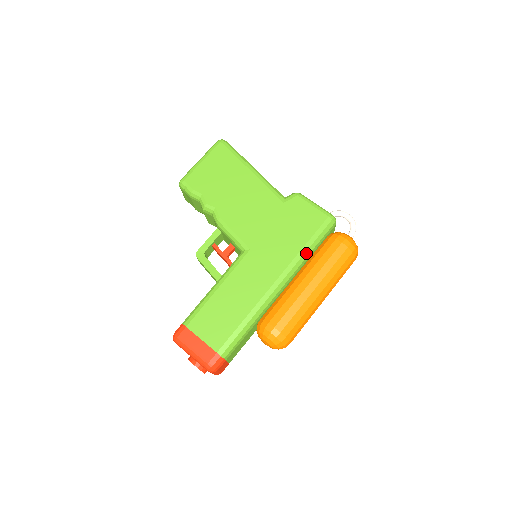
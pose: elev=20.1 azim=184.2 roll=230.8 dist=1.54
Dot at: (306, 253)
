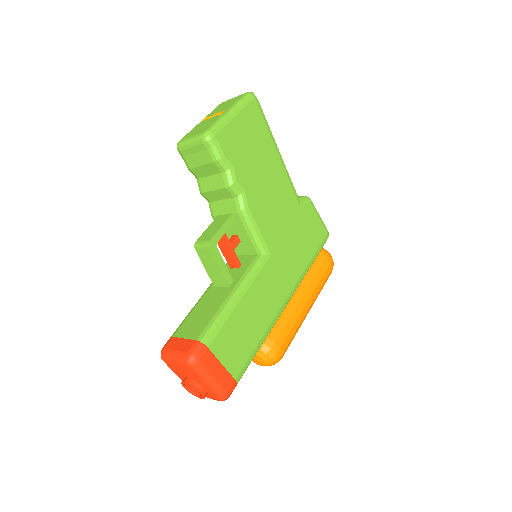
Dot at: occluded
